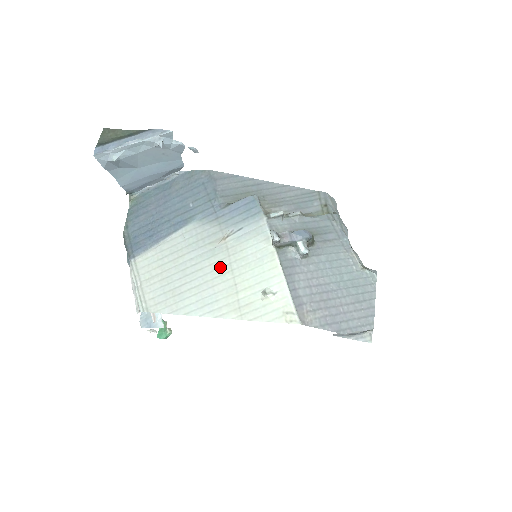
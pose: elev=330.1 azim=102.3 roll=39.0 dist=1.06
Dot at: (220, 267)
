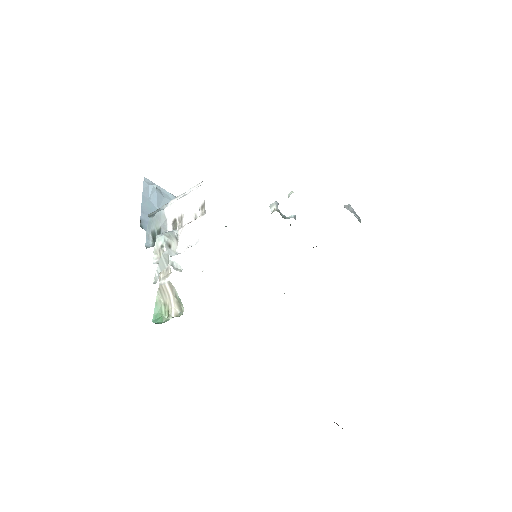
Dot at: occluded
